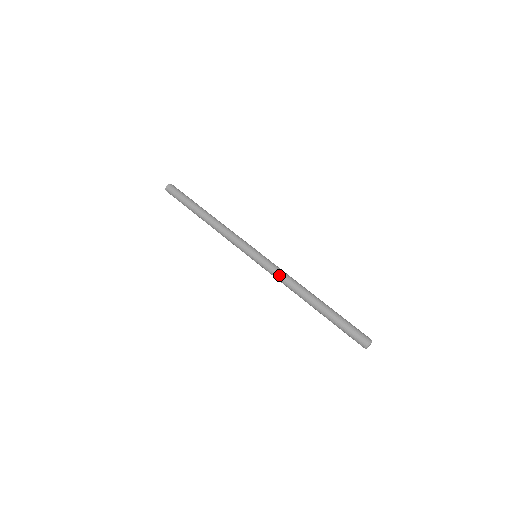
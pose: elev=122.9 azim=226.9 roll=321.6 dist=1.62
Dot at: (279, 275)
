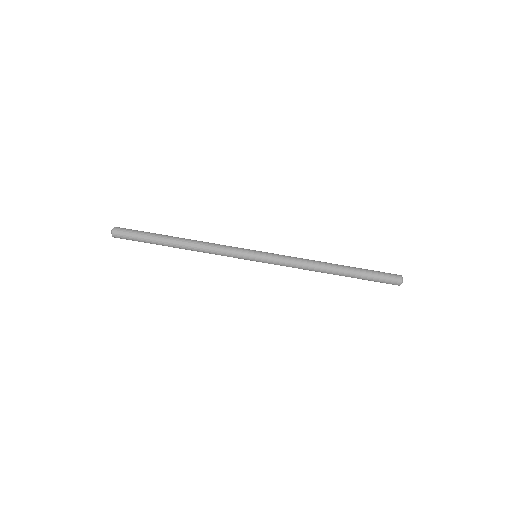
Dot at: (291, 265)
